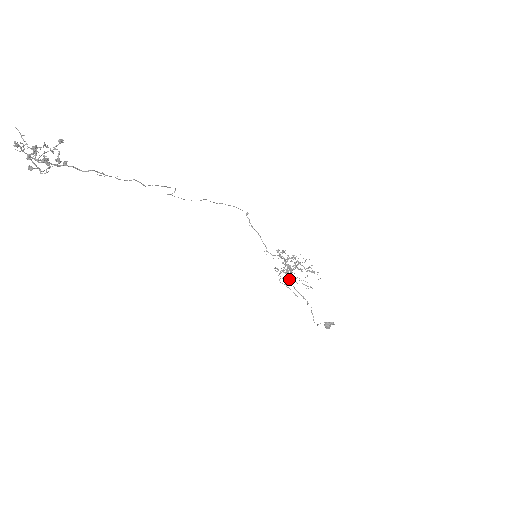
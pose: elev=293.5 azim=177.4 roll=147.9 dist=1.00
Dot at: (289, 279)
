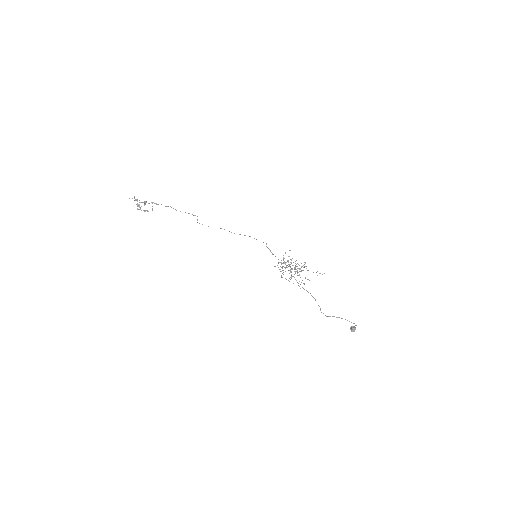
Dot at: (296, 280)
